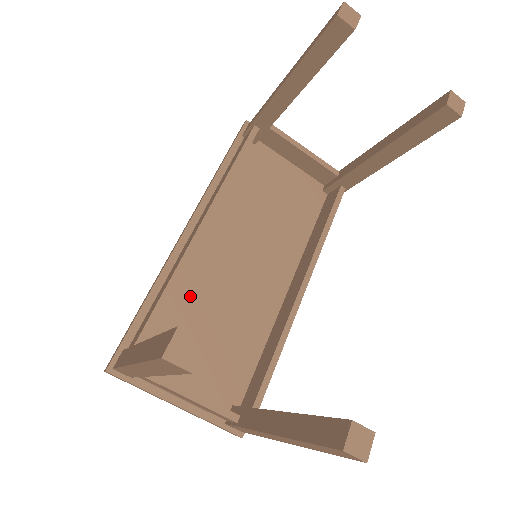
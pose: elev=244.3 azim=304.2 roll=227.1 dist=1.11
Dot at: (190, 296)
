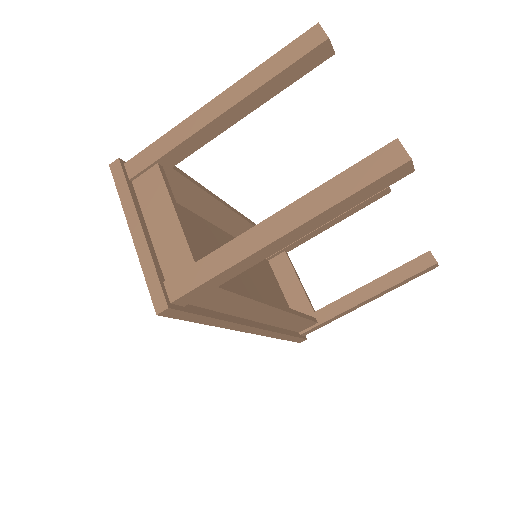
Dot at: (194, 226)
